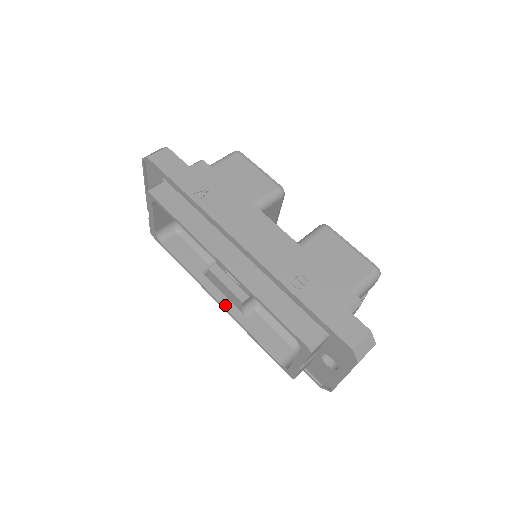
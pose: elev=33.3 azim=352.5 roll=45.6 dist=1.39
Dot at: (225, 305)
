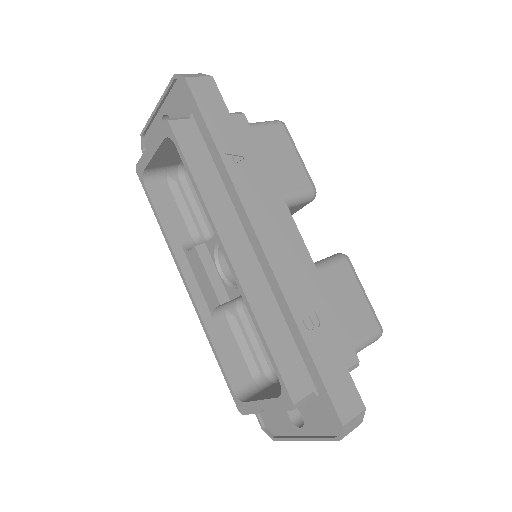
Dot at: (195, 296)
